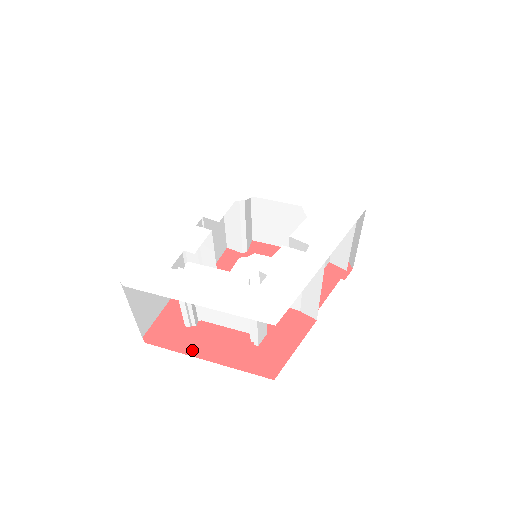
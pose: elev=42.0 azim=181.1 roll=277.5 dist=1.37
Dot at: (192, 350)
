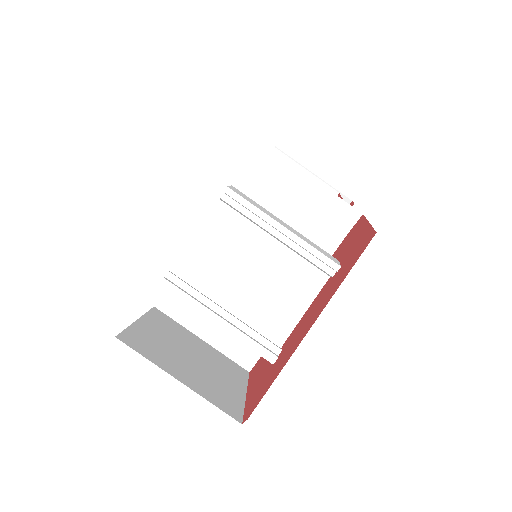
Dot at: (293, 349)
